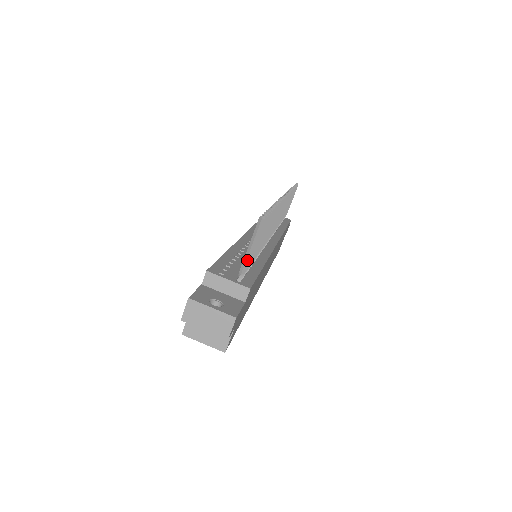
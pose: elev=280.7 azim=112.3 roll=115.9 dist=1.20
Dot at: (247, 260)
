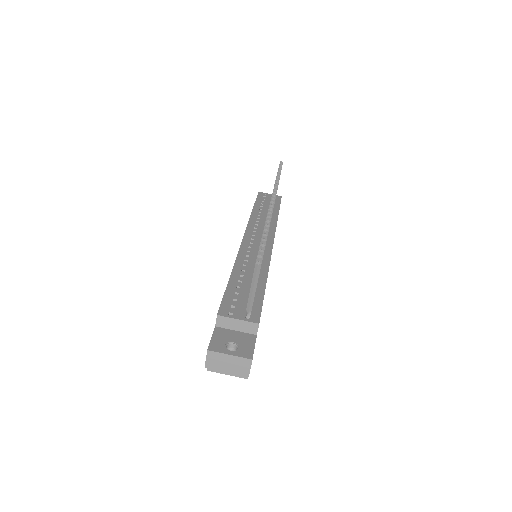
Dot at: (251, 300)
